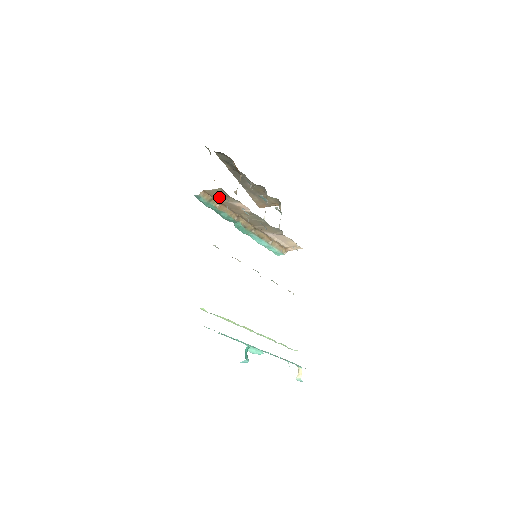
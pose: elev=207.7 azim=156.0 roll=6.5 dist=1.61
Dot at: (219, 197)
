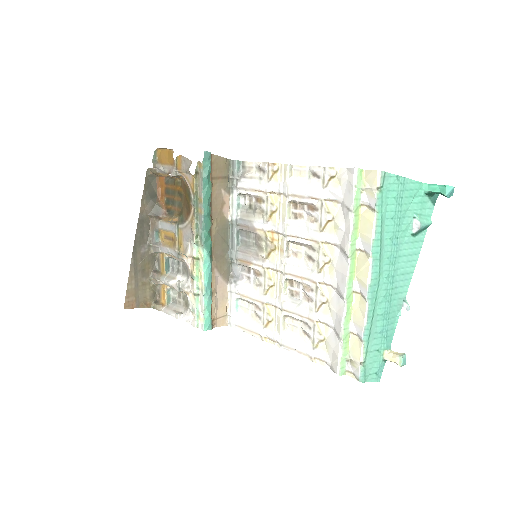
Dot at: (217, 175)
